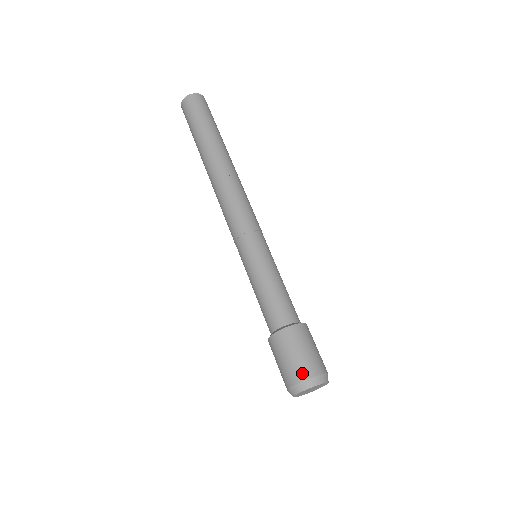
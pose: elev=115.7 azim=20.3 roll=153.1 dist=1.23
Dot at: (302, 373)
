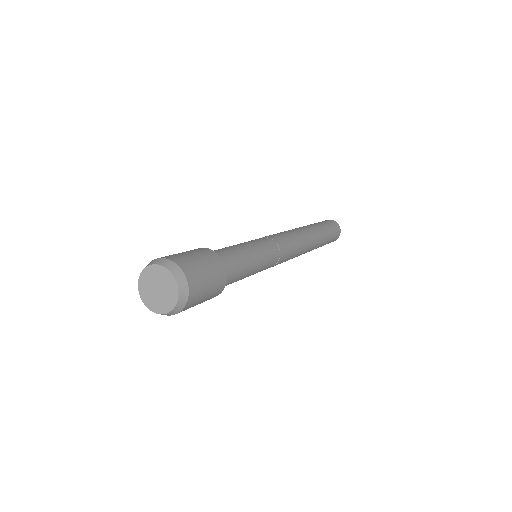
Dot at: (161, 257)
